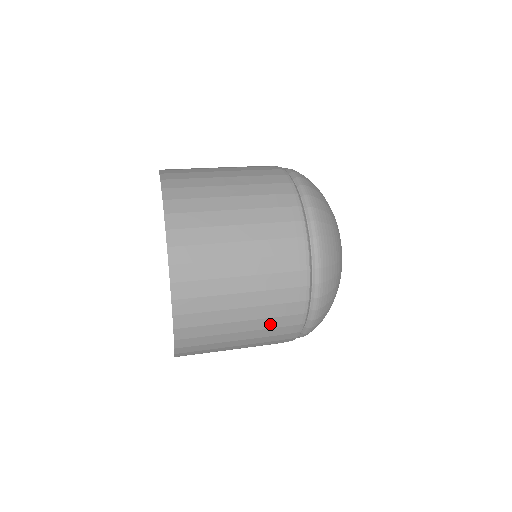
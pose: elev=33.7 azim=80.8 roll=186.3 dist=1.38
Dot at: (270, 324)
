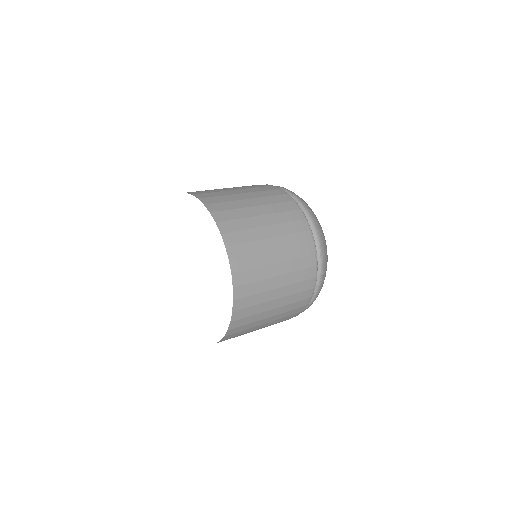
Dot at: occluded
